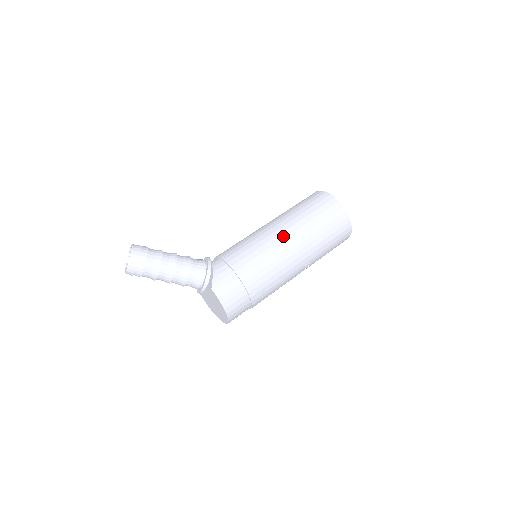
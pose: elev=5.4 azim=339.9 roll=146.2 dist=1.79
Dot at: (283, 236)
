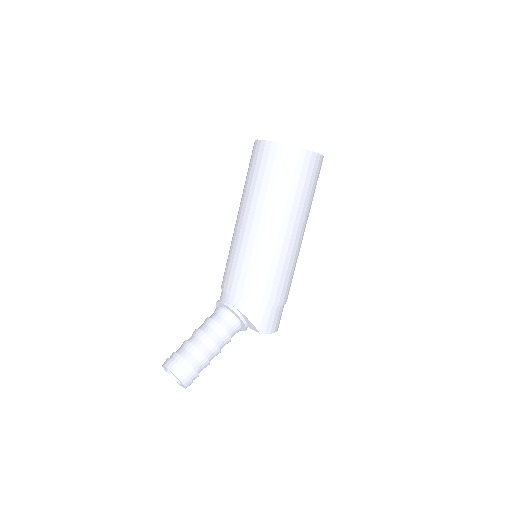
Dot at: (282, 237)
